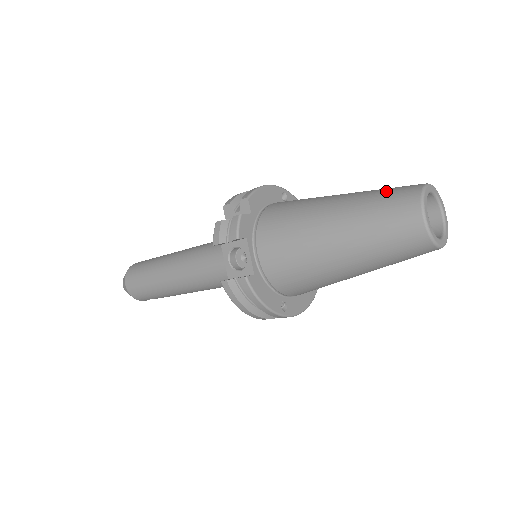
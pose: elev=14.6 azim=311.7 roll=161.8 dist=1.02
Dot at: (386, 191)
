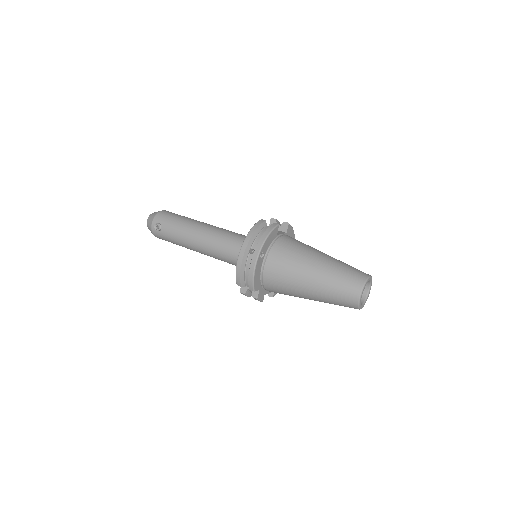
Dot at: (338, 298)
